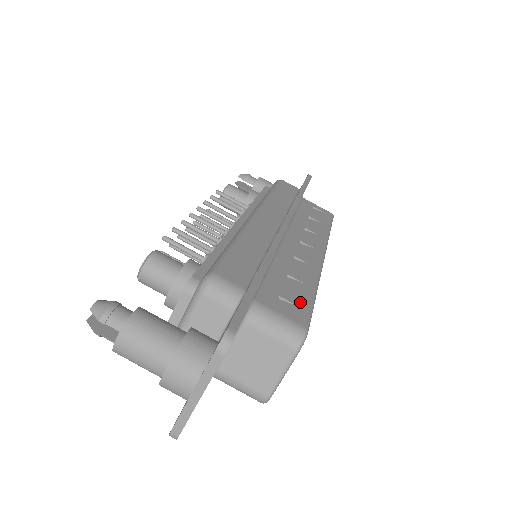
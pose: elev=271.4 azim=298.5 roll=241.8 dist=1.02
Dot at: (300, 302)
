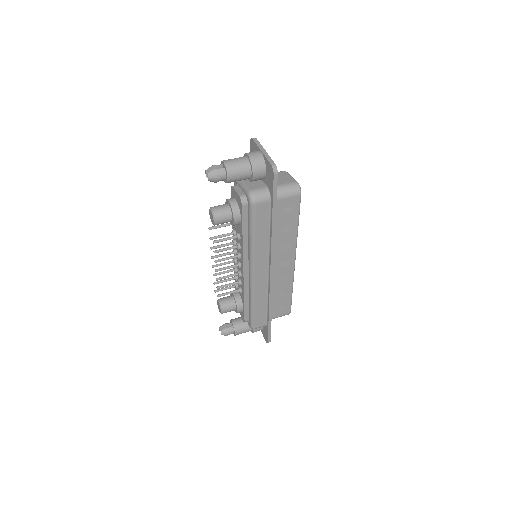
Dot at: occluded
